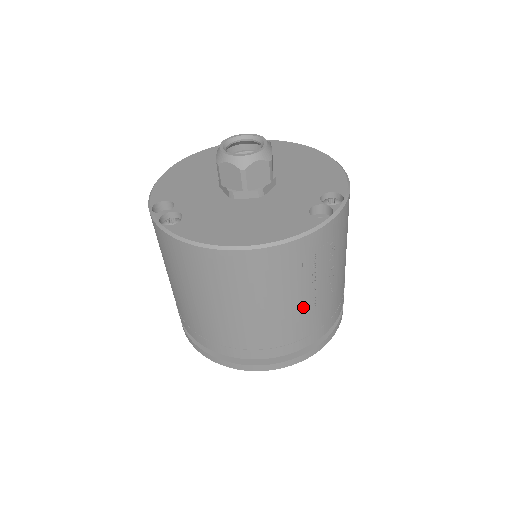
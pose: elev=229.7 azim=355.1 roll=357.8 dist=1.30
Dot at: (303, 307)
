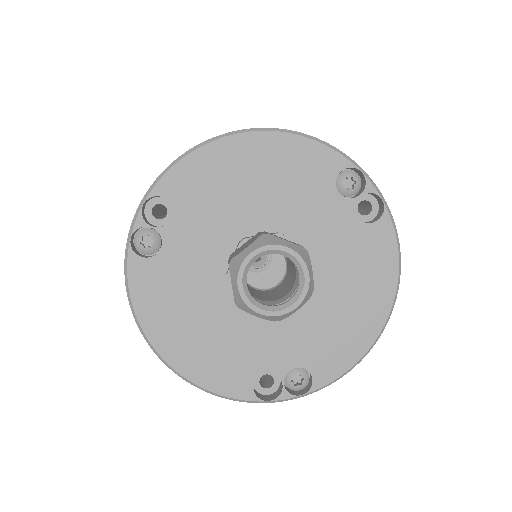
Dot at: occluded
